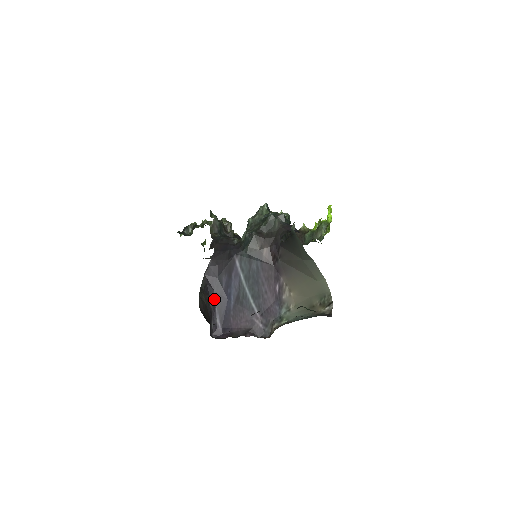
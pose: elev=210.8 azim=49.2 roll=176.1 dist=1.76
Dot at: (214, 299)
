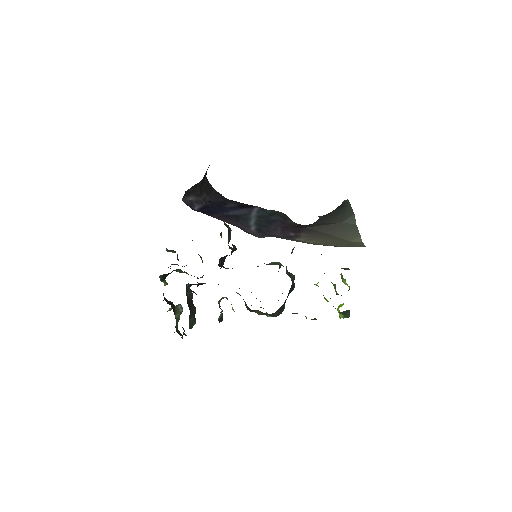
Dot at: (209, 201)
